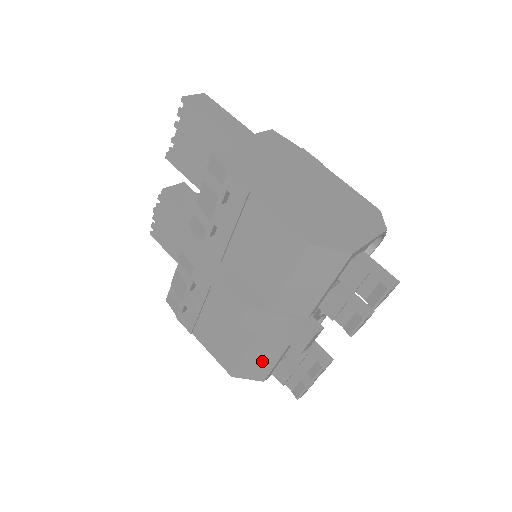
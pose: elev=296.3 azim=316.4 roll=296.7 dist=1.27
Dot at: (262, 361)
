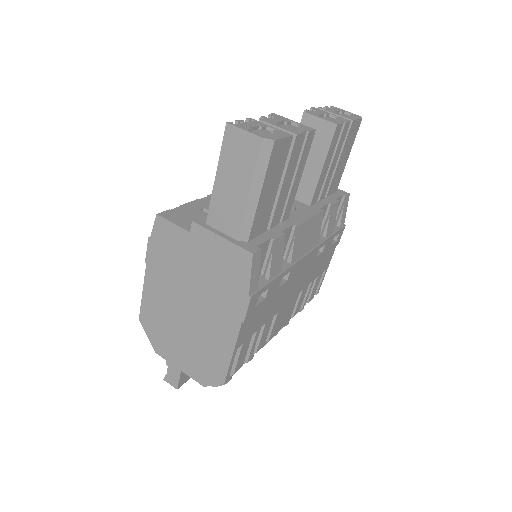
Dot at: occluded
